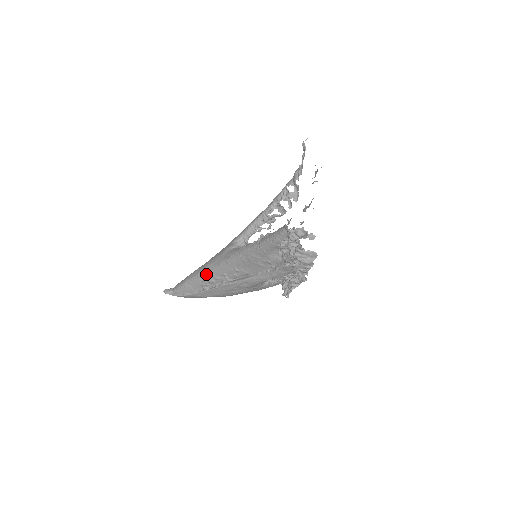
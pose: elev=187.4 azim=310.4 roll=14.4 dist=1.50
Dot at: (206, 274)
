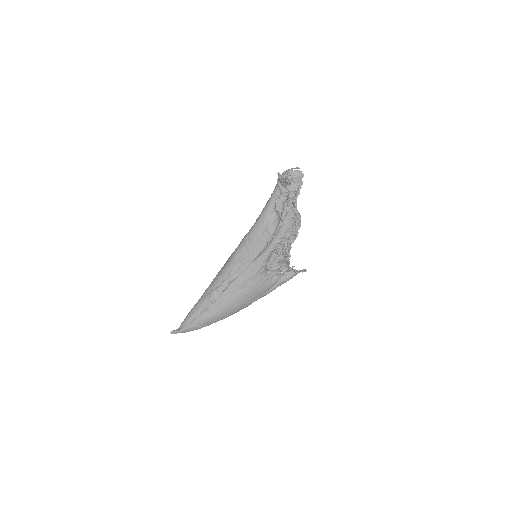
Dot at: (213, 284)
